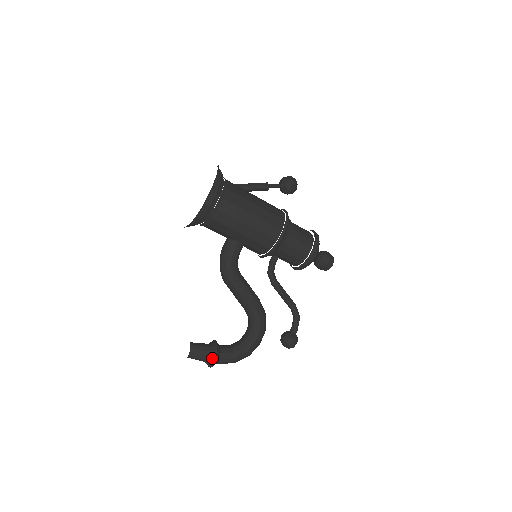
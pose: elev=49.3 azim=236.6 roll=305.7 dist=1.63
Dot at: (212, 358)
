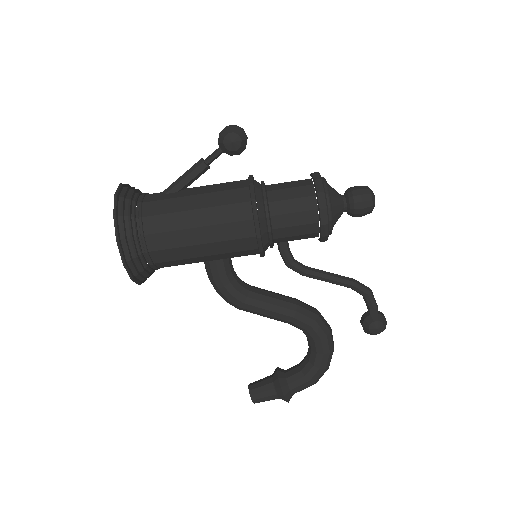
Dot at: (280, 396)
